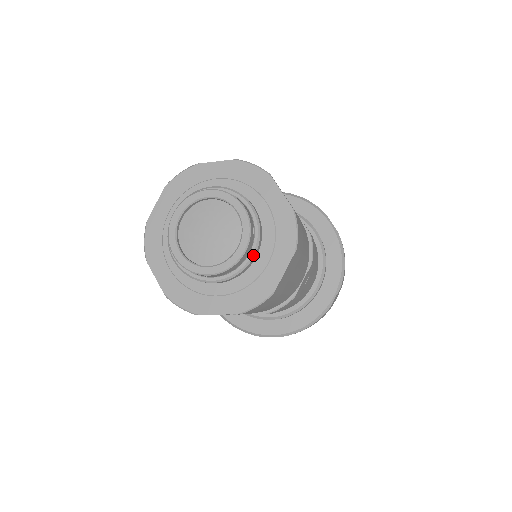
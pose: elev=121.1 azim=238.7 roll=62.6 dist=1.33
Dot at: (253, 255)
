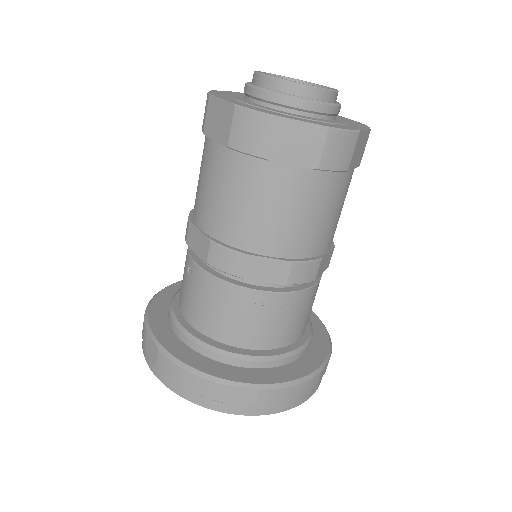
Dot at: (338, 105)
